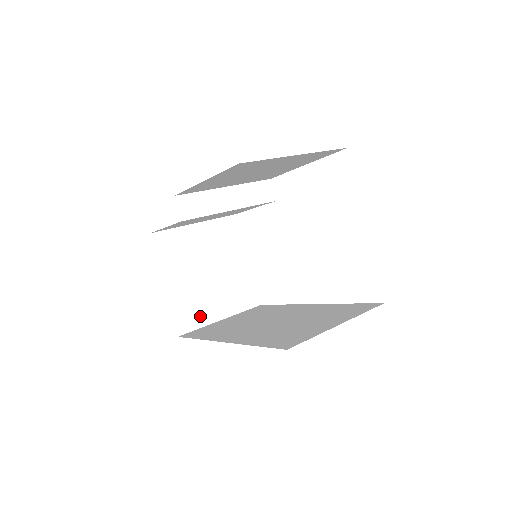
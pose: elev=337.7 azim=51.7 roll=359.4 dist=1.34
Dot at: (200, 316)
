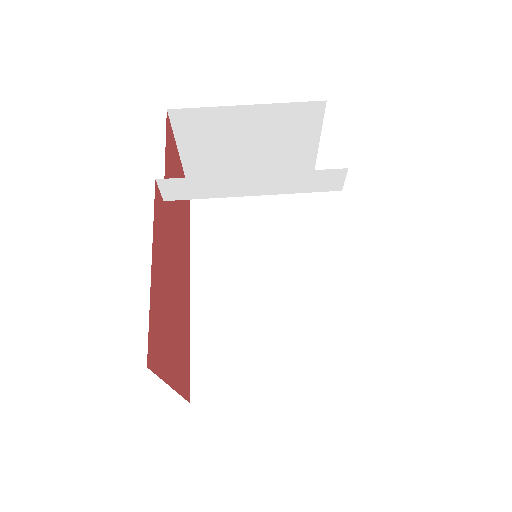
Dot at: occluded
